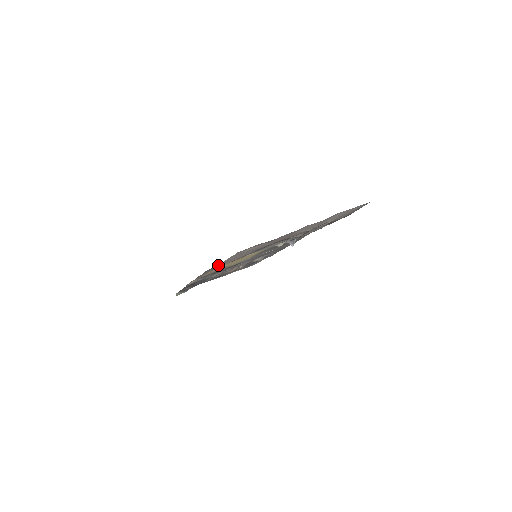
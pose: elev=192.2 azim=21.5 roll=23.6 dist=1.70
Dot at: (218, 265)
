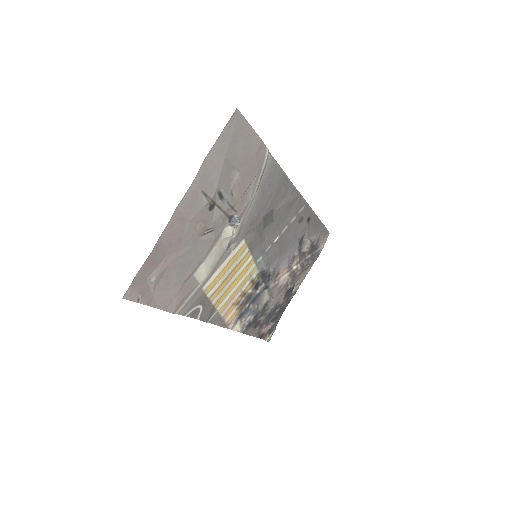
Dot at: (187, 307)
